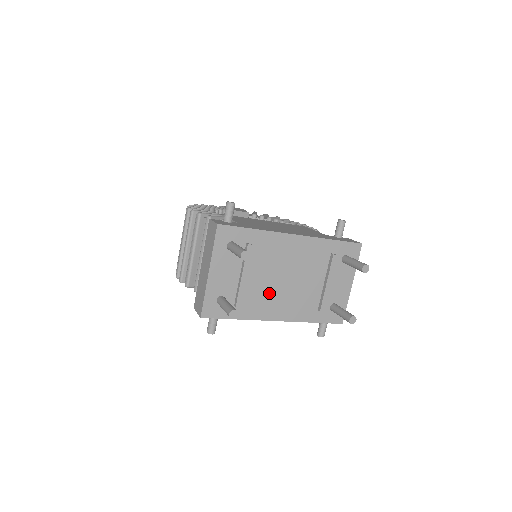
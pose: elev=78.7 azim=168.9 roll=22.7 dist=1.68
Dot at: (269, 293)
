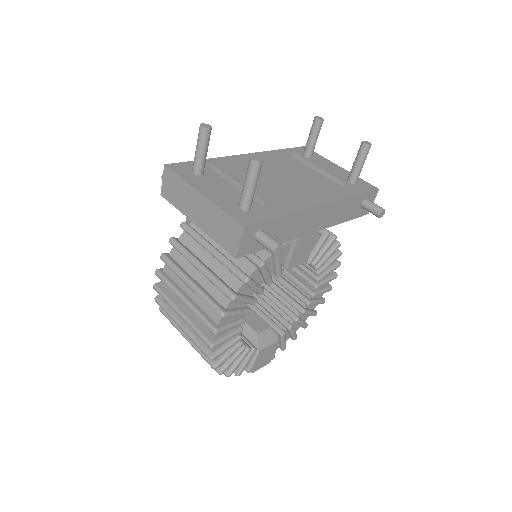
Dot at: (282, 190)
